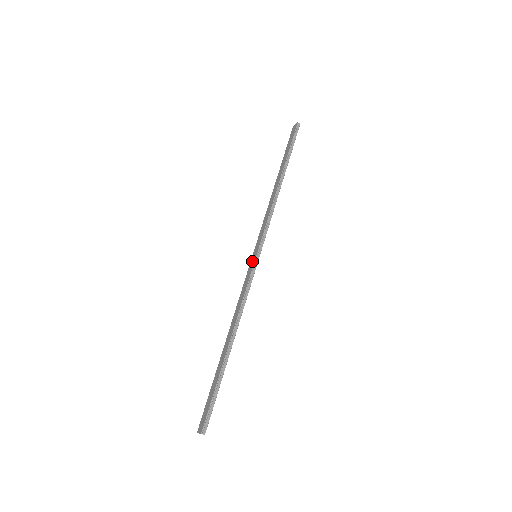
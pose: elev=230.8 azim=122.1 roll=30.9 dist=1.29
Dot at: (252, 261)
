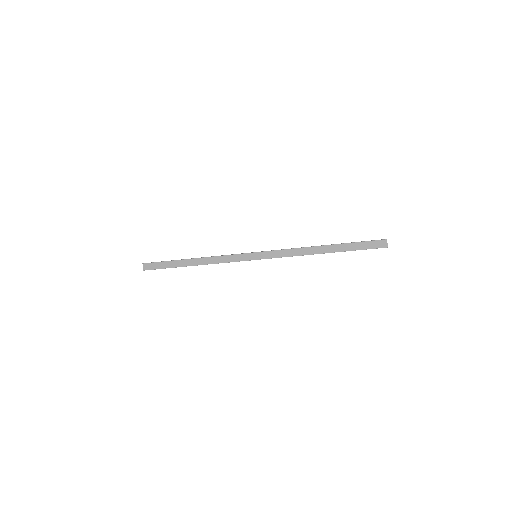
Dot at: (251, 256)
